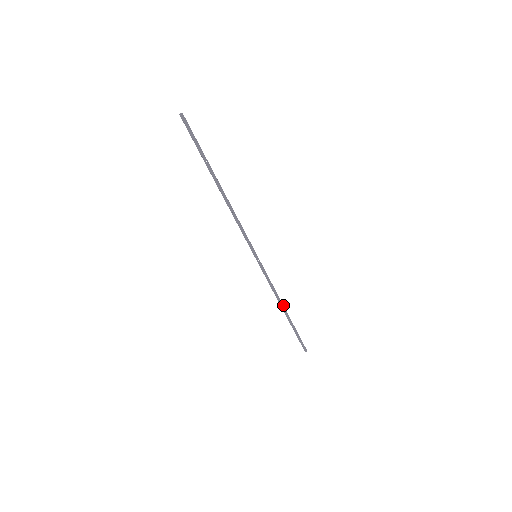
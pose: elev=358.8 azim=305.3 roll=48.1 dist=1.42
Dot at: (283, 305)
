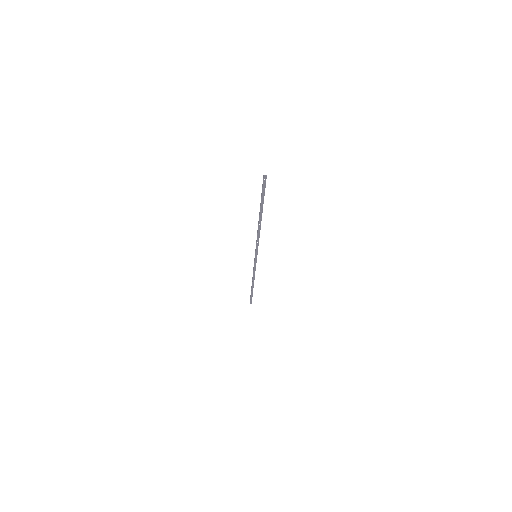
Dot at: occluded
